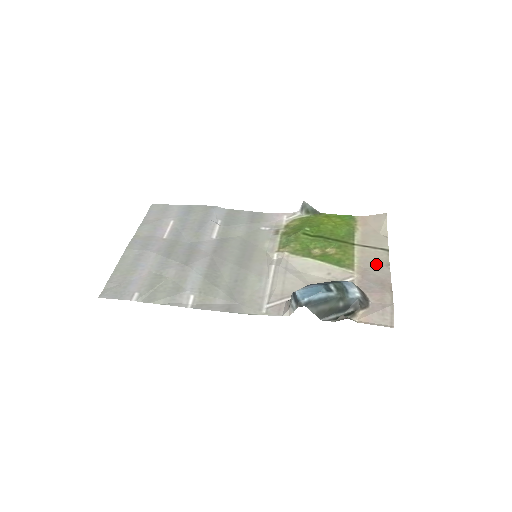
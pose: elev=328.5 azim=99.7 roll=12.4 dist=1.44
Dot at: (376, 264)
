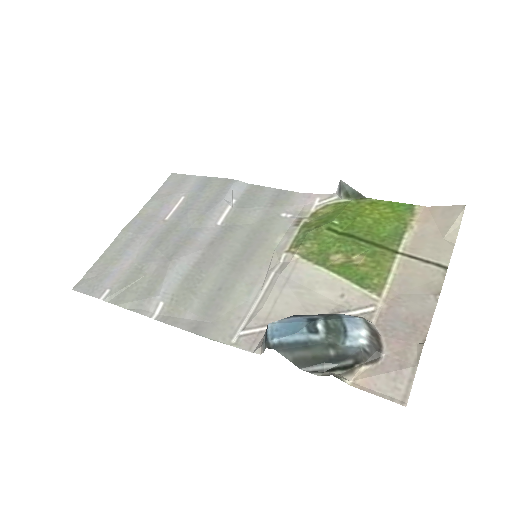
Dot at: (419, 289)
